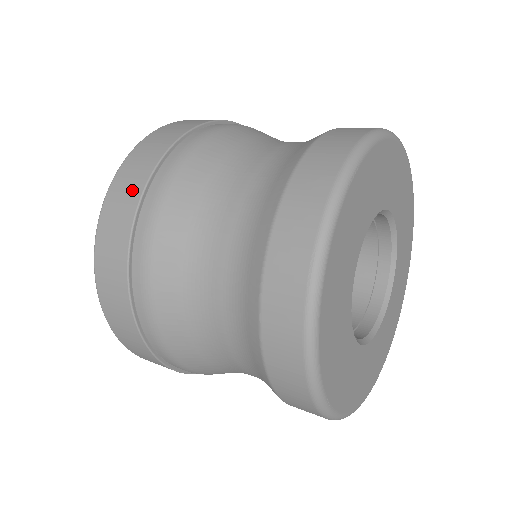
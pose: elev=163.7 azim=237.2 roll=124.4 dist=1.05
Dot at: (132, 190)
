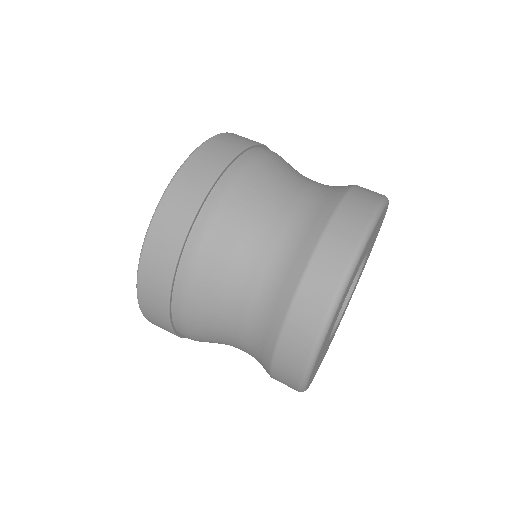
Dot at: (159, 293)
